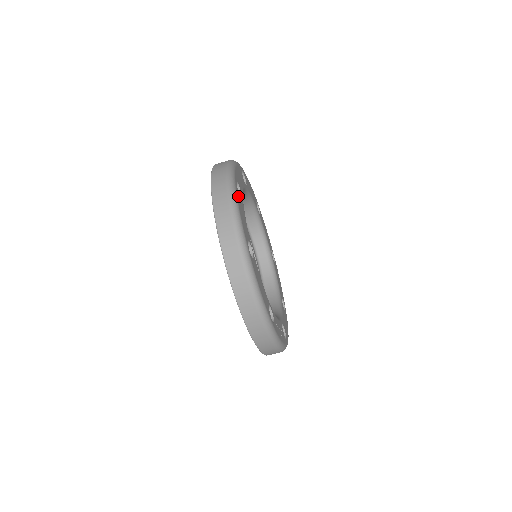
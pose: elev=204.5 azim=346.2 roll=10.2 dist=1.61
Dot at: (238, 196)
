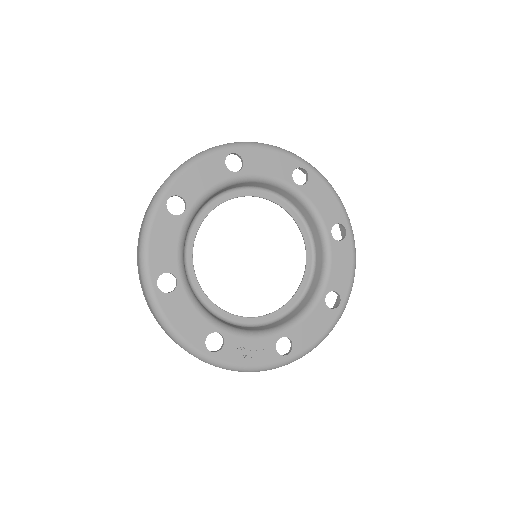
Dot at: (161, 220)
